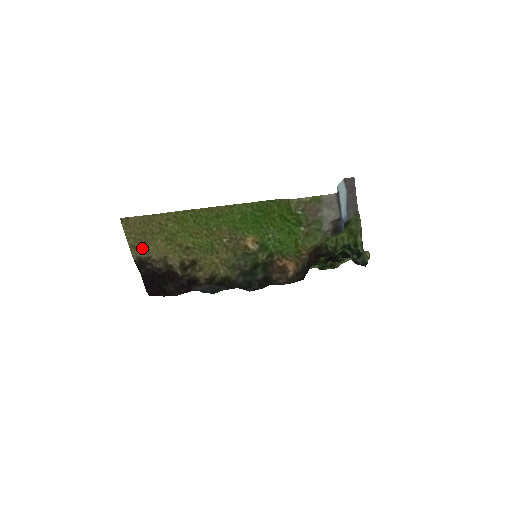
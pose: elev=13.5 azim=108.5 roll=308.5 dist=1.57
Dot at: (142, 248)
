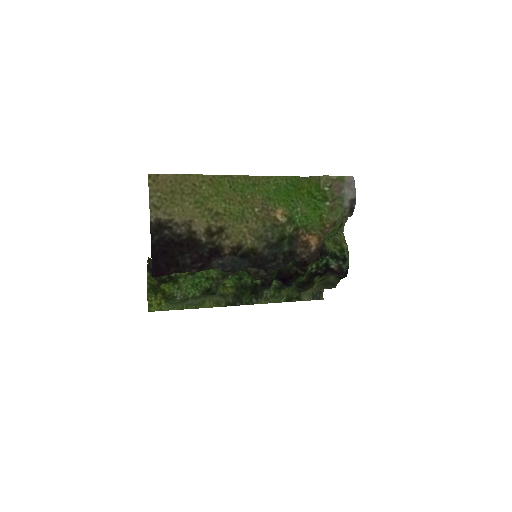
Dot at: (165, 209)
